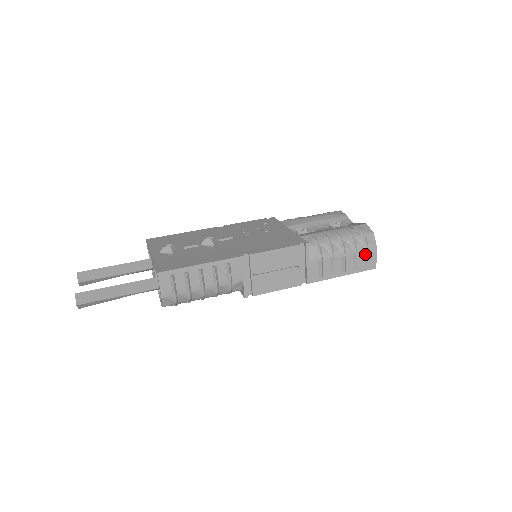
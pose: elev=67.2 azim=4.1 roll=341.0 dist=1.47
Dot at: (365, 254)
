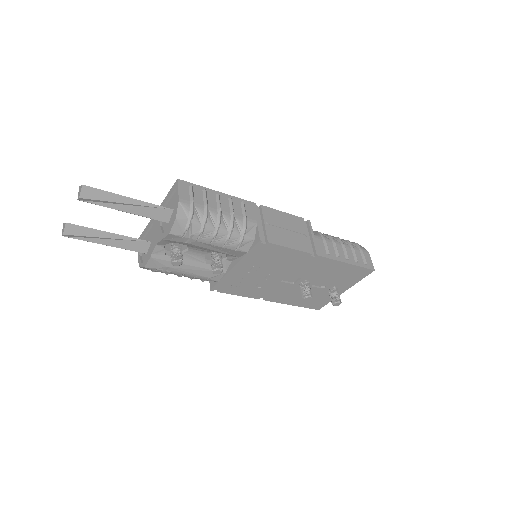
Dot at: (360, 252)
